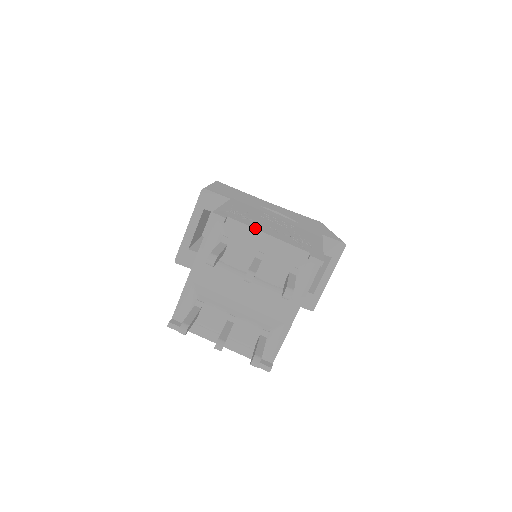
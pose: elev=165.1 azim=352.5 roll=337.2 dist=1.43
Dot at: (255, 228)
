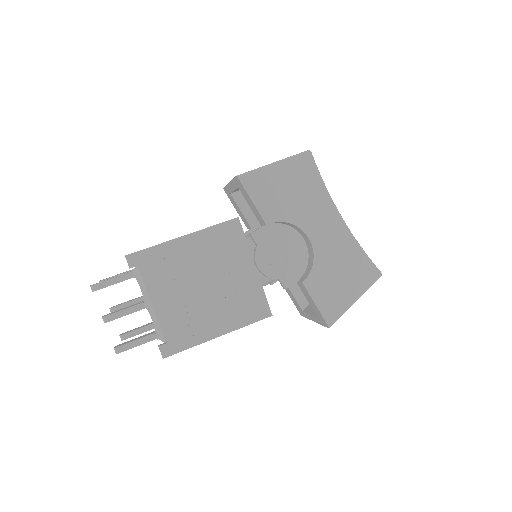
Dot at: (149, 291)
